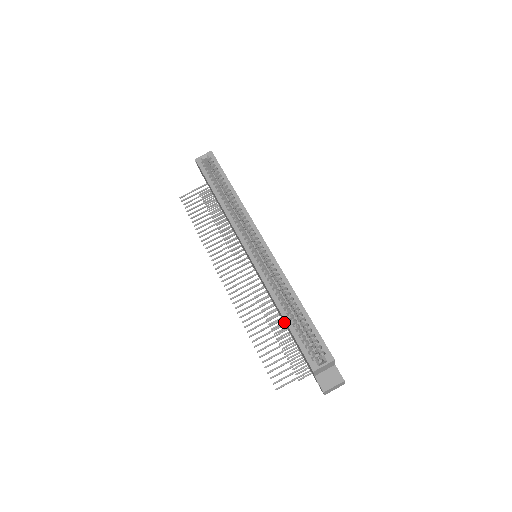
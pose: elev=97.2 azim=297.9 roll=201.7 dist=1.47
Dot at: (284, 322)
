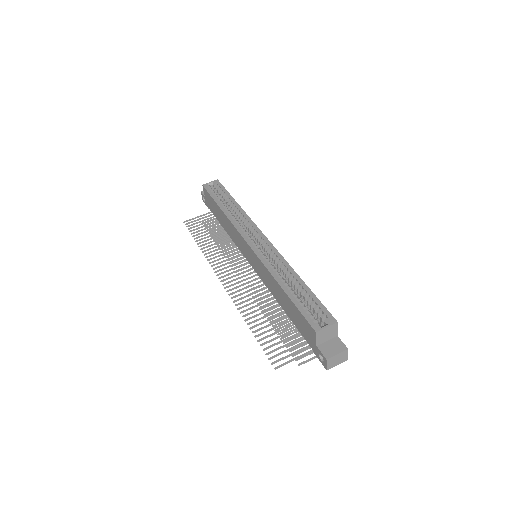
Dot at: (284, 304)
